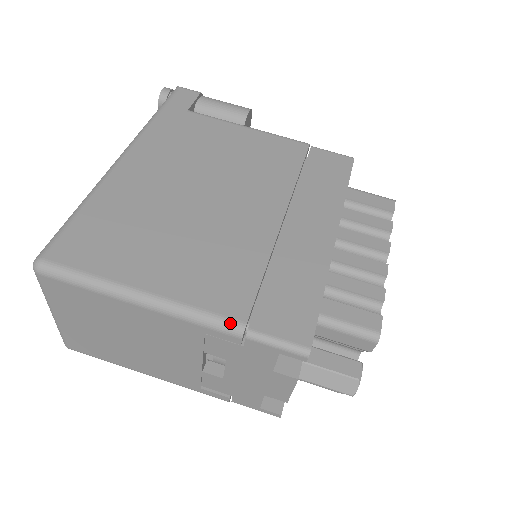
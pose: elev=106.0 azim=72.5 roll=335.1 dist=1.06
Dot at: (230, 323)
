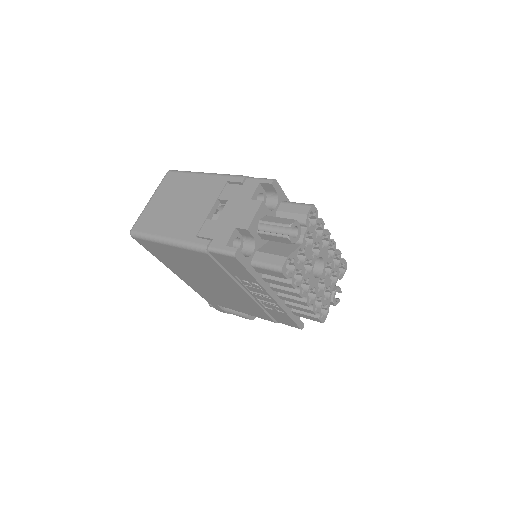
Dot at: (242, 176)
